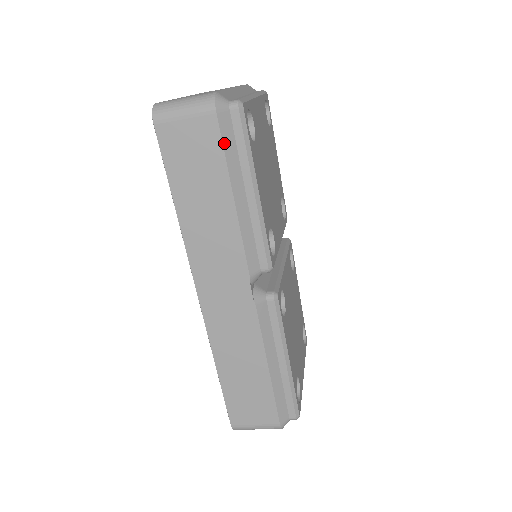
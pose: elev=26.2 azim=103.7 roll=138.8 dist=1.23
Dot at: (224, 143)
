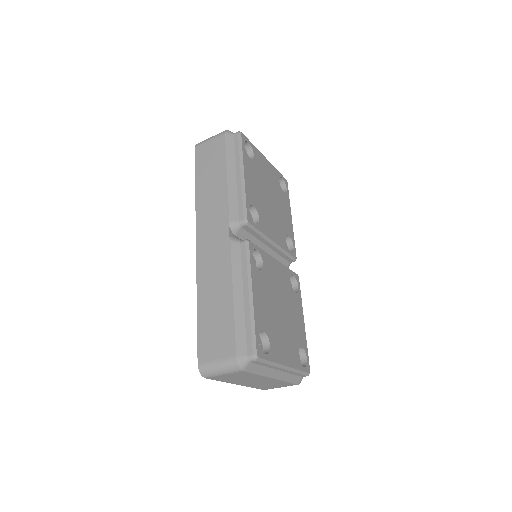
Dot at: (227, 148)
